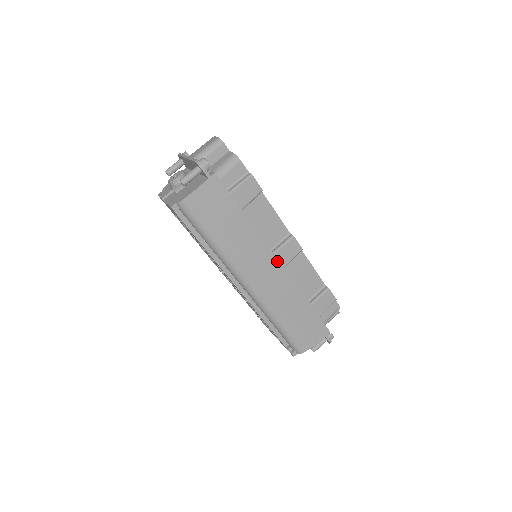
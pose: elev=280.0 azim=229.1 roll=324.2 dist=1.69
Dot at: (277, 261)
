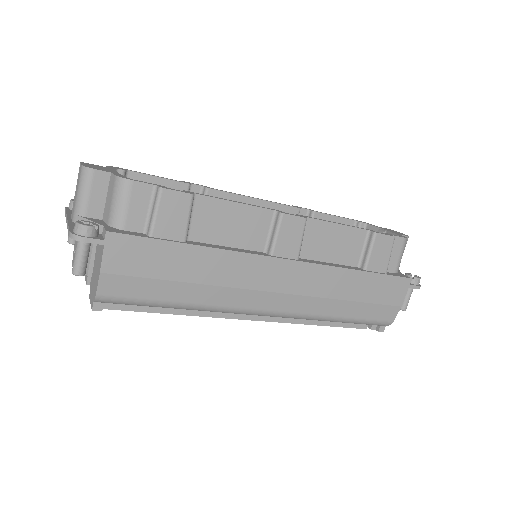
Dot at: (282, 261)
